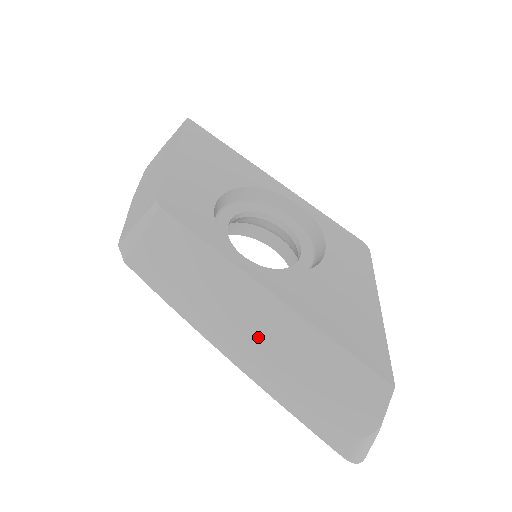
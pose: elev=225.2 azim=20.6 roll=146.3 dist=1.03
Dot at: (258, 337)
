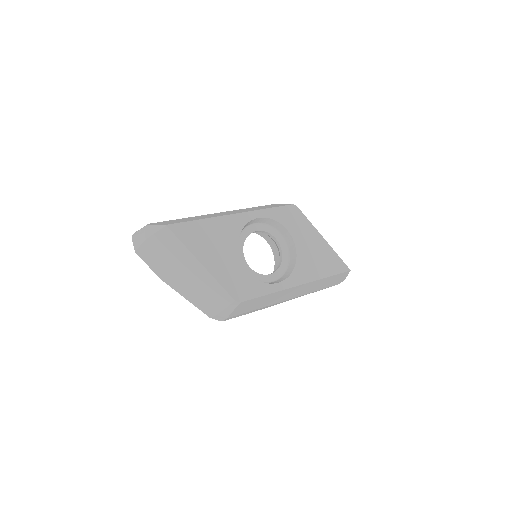
Dot at: (296, 295)
